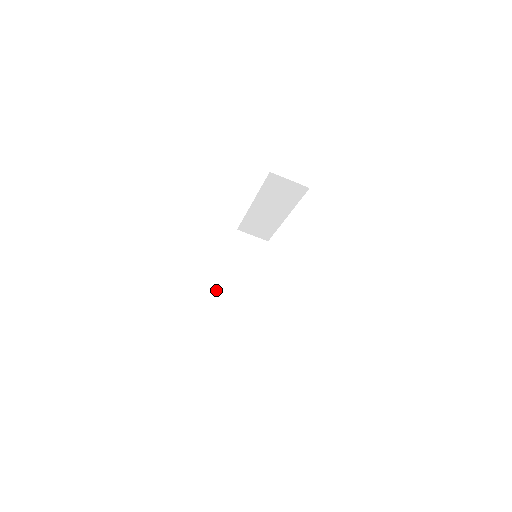
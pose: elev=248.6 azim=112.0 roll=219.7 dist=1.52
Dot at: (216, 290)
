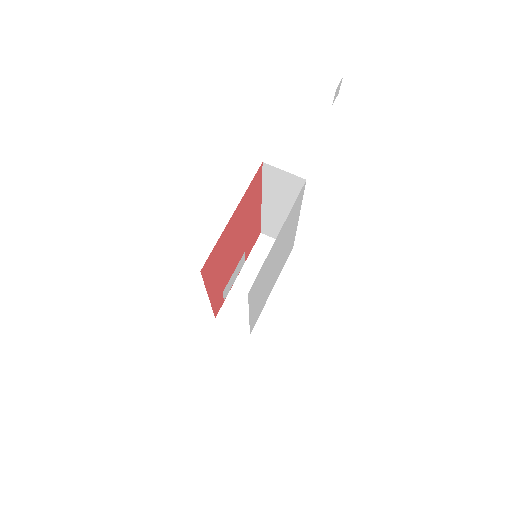
Dot at: (228, 294)
